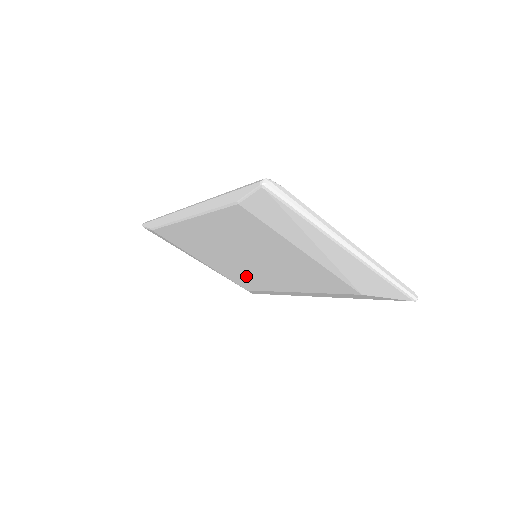
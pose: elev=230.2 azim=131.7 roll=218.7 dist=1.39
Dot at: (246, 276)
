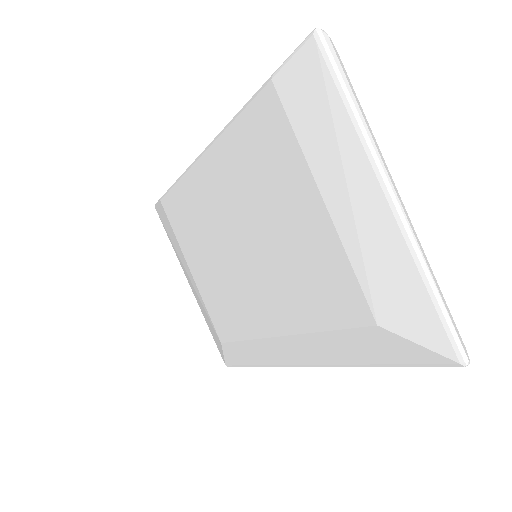
Dot at: (230, 300)
